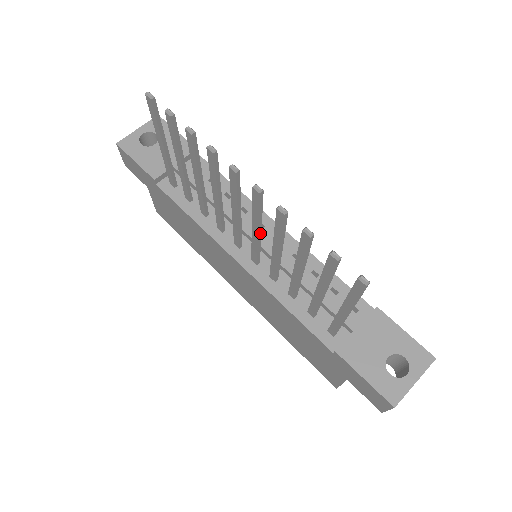
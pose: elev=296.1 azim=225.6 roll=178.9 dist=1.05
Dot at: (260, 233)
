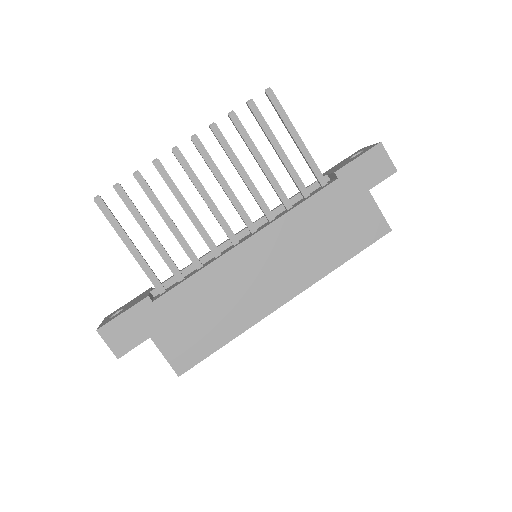
Dot at: (228, 185)
